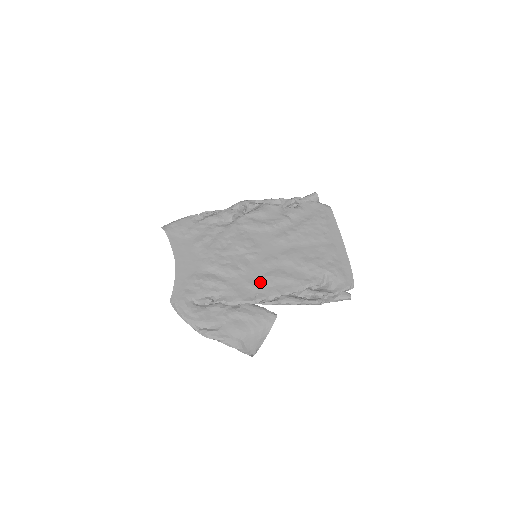
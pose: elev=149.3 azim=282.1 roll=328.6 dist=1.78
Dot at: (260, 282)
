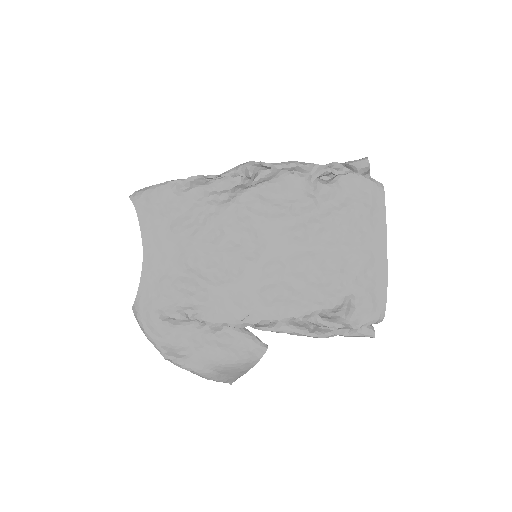
Dot at: (254, 298)
